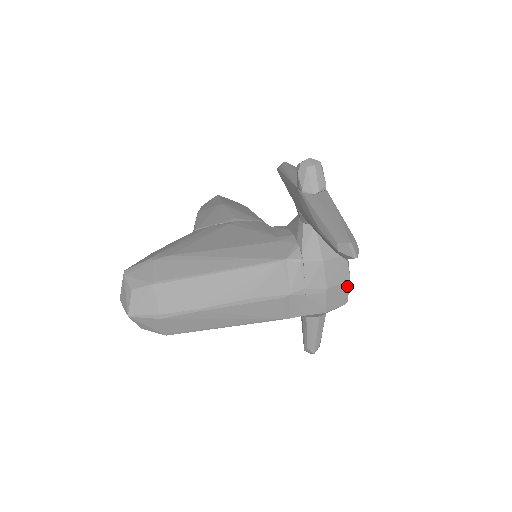
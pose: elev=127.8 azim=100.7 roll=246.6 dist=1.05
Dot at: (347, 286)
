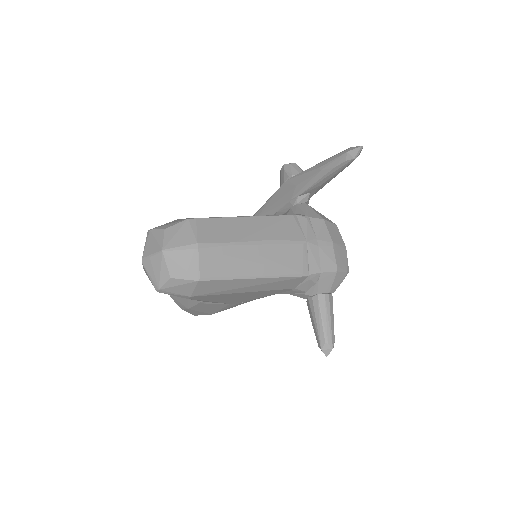
Dot at: (345, 252)
